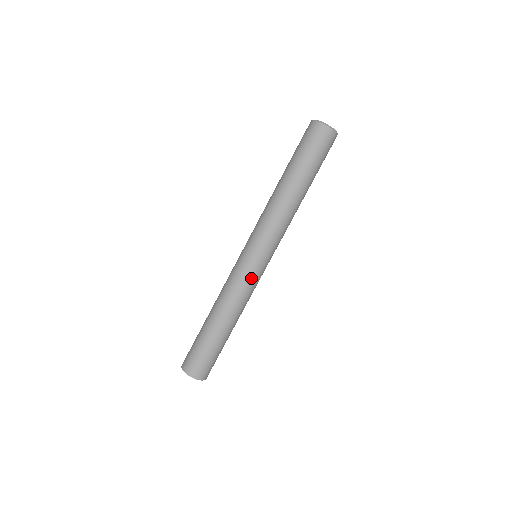
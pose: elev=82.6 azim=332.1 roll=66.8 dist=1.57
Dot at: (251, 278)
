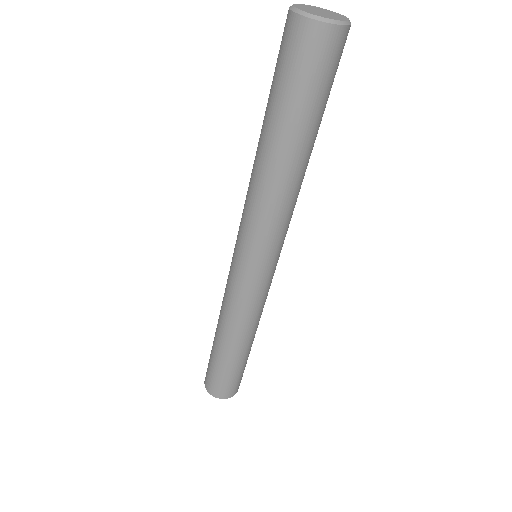
Dot at: (267, 290)
